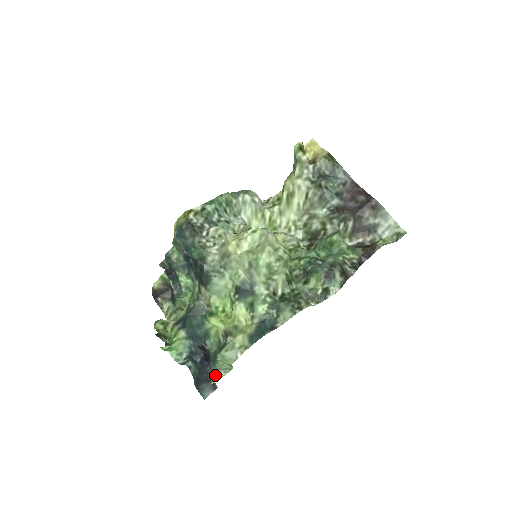
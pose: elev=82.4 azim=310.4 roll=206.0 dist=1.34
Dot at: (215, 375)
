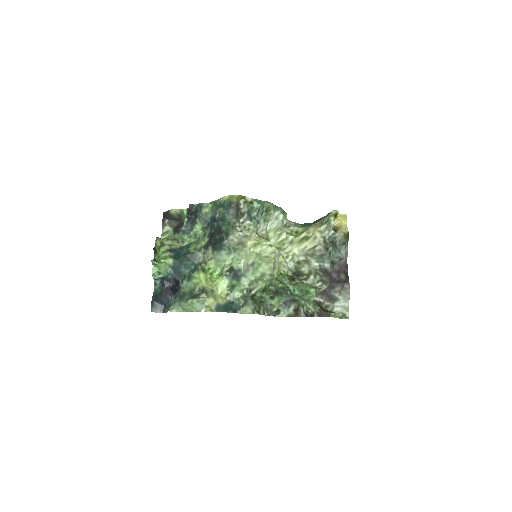
Dot at: (175, 307)
